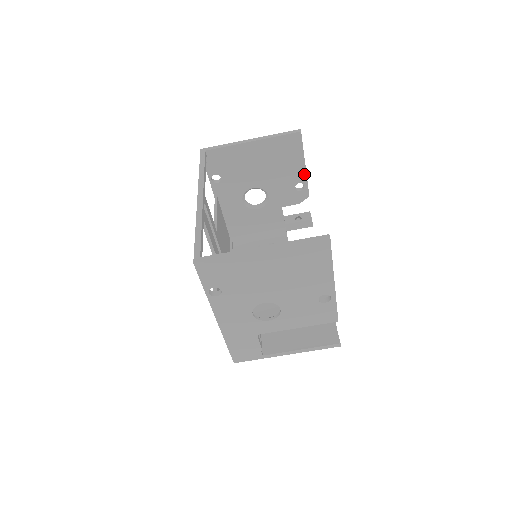
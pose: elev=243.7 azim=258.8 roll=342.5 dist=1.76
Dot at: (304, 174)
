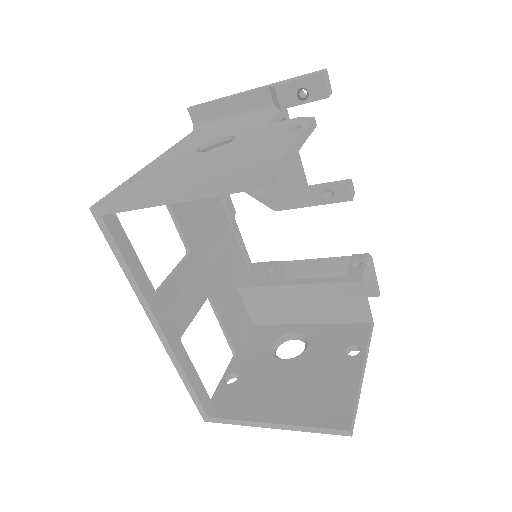
Dot at: occluded
